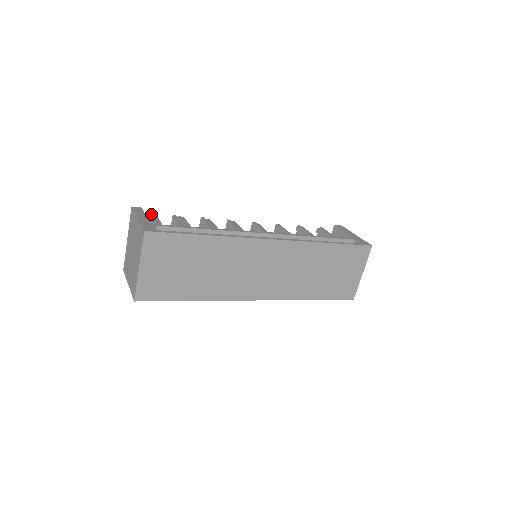
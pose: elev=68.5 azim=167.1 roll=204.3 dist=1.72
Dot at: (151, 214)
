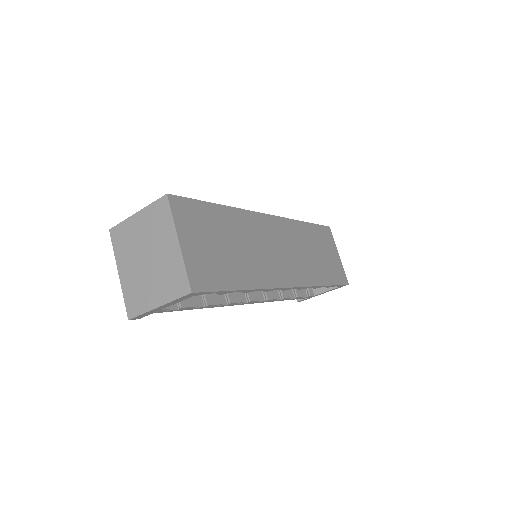
Dot at: occluded
